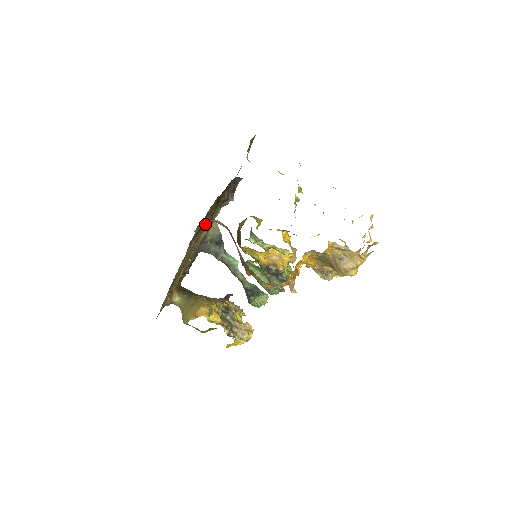
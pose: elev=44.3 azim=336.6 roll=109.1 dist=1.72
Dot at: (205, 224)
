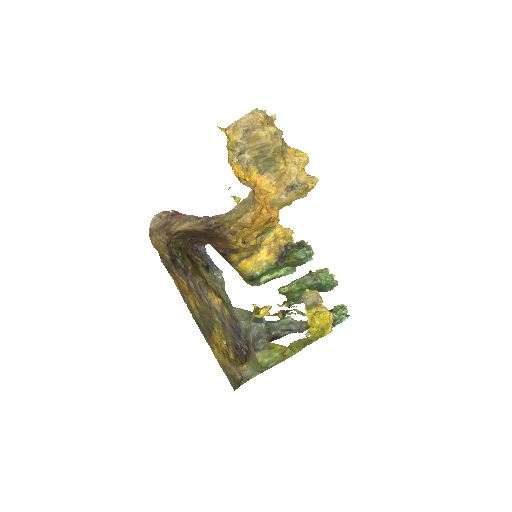
Dot at: (191, 275)
